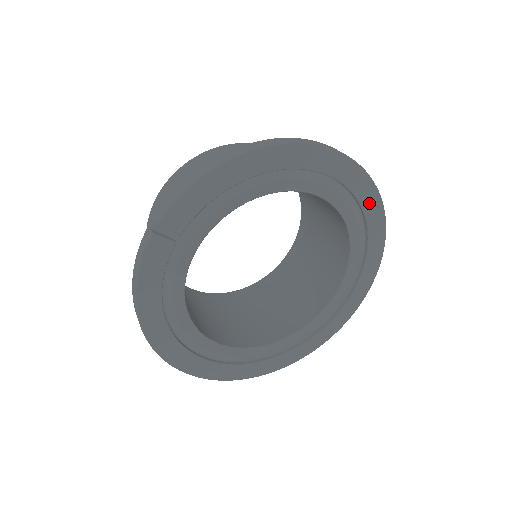
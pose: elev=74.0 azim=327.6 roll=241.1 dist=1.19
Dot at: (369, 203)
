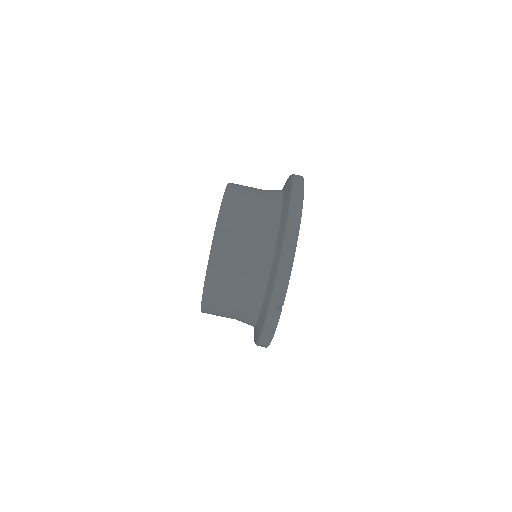
Dot at: occluded
